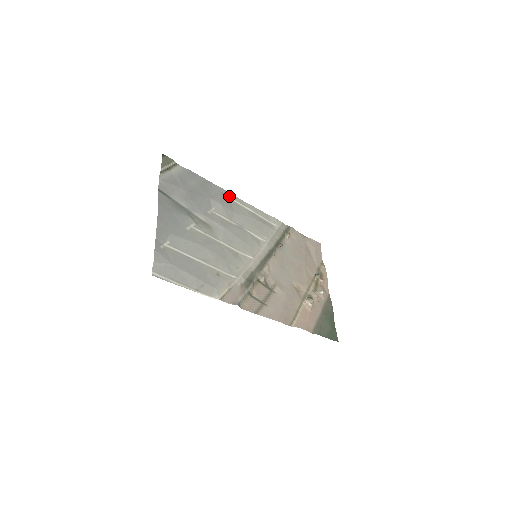
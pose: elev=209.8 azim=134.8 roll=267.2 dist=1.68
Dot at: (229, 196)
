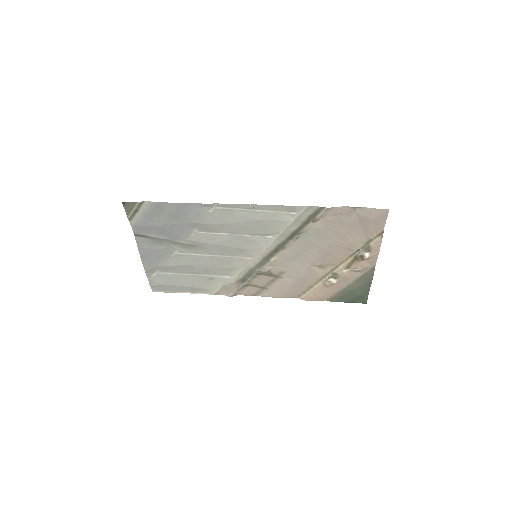
Dot at: (216, 206)
